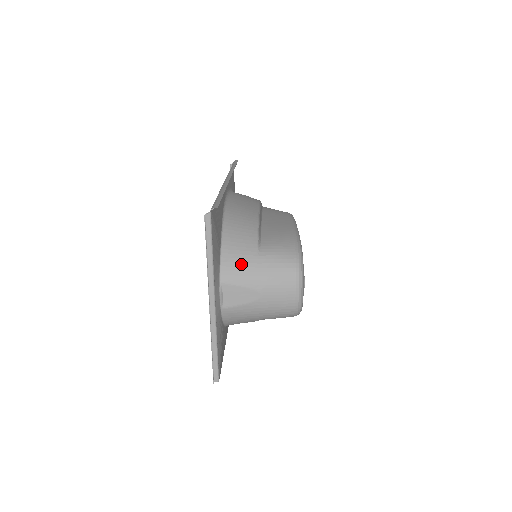
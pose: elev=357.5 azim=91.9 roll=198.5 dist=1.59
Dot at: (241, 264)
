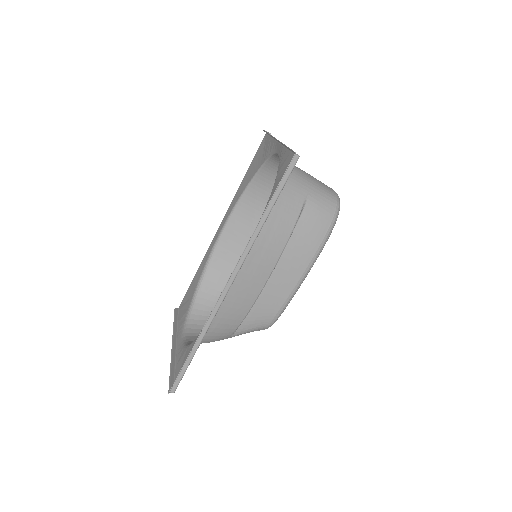
Dot at: occluded
